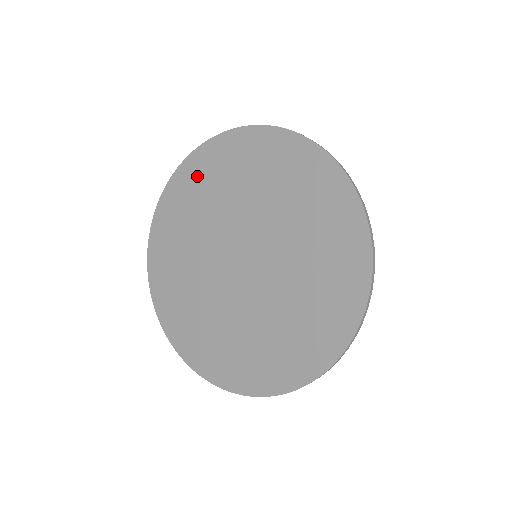
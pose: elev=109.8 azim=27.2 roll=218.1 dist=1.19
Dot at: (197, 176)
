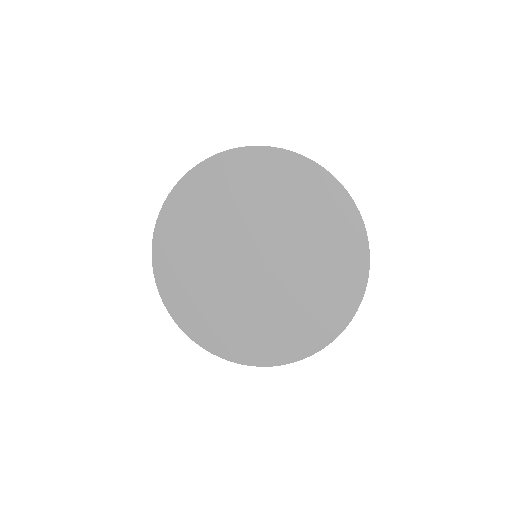
Dot at: (171, 253)
